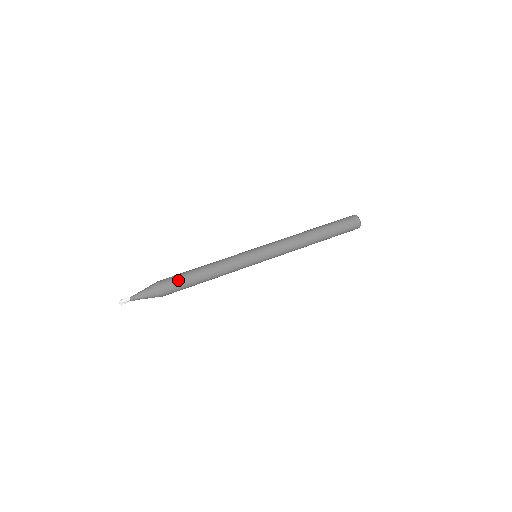
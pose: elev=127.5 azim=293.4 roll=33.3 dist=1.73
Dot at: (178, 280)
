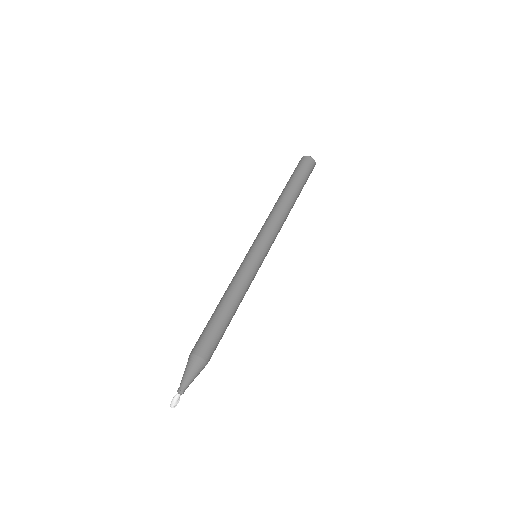
Dot at: (208, 334)
